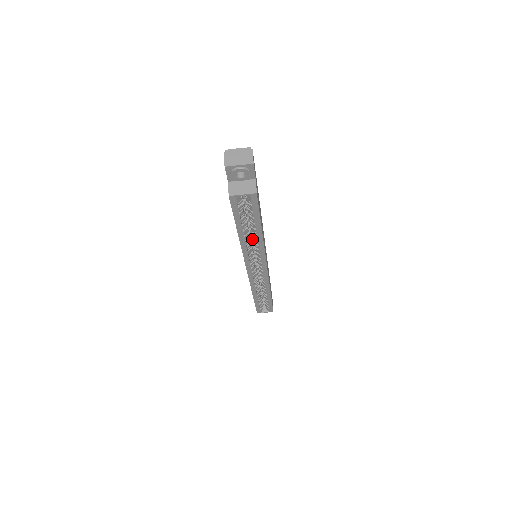
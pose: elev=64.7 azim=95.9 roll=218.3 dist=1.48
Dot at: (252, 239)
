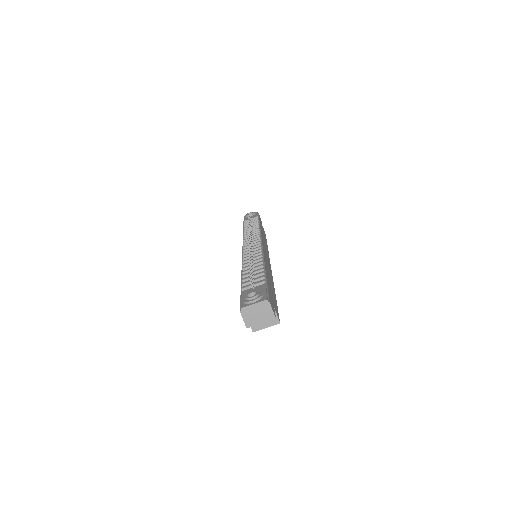
Dot at: occluded
